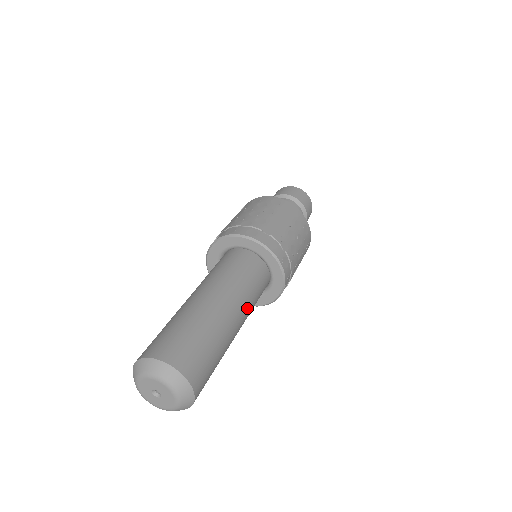
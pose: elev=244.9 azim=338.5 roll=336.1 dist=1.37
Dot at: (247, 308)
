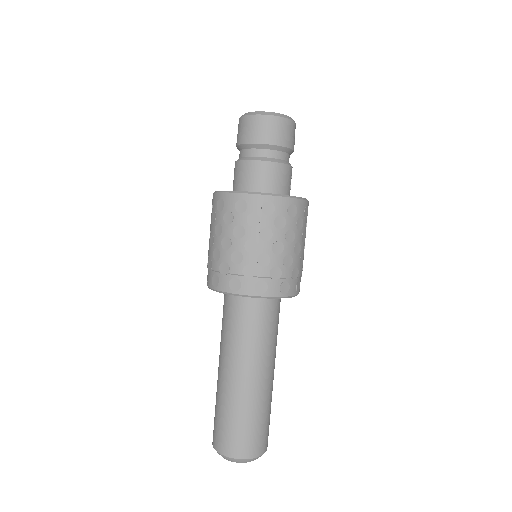
Dot at: (259, 353)
